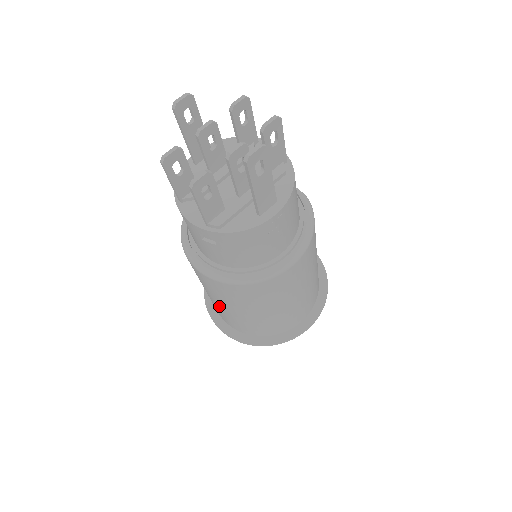
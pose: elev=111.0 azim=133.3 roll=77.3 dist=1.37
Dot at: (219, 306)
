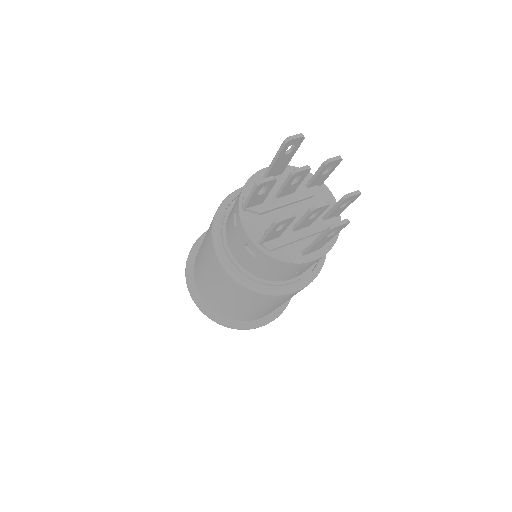
Dot at: (208, 284)
